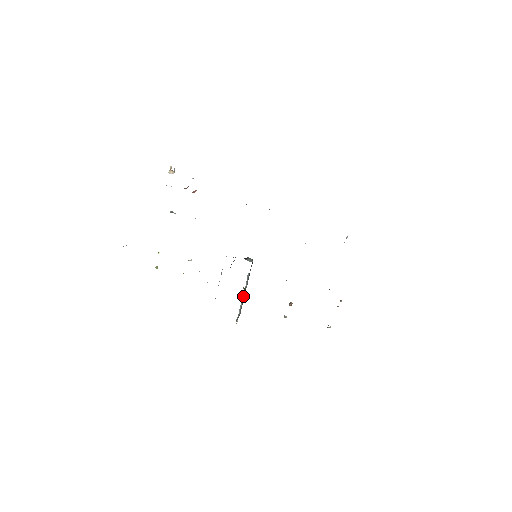
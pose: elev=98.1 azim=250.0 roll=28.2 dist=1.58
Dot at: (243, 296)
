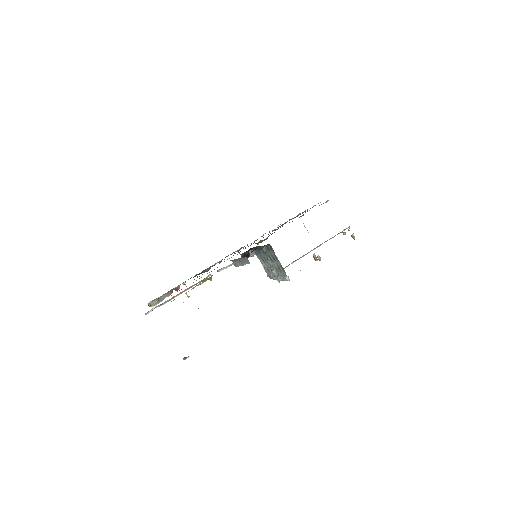
Dot at: (273, 266)
